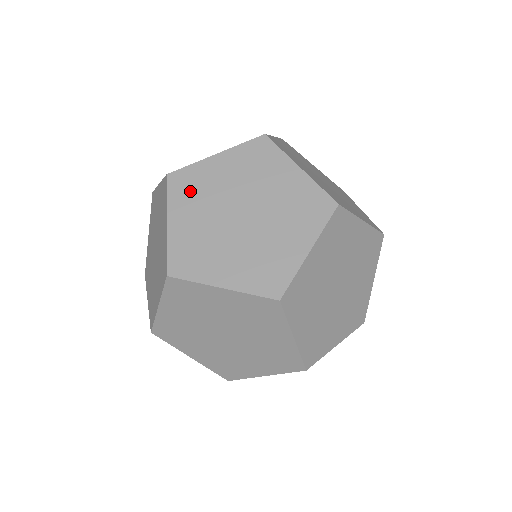
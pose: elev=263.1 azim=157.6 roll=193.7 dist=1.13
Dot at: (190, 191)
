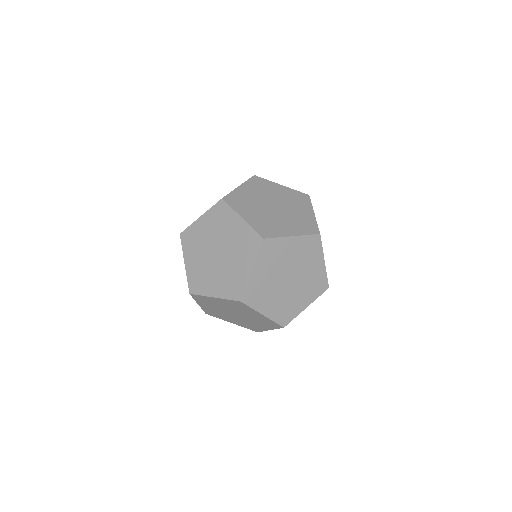
Dot at: (259, 186)
